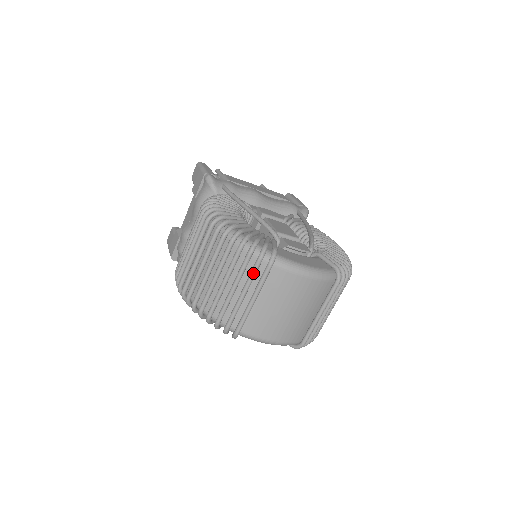
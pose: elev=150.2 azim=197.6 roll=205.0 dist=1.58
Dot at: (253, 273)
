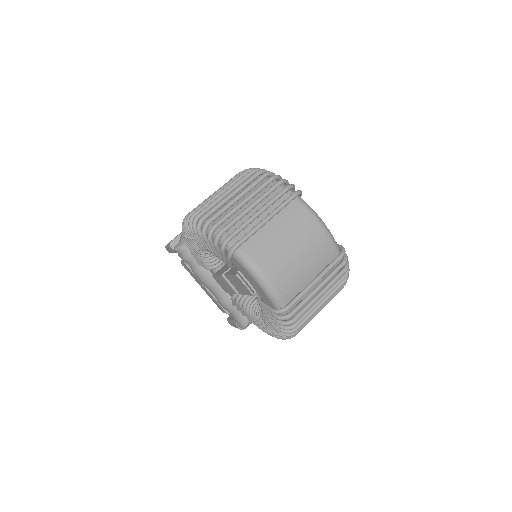
Dot at: (277, 196)
